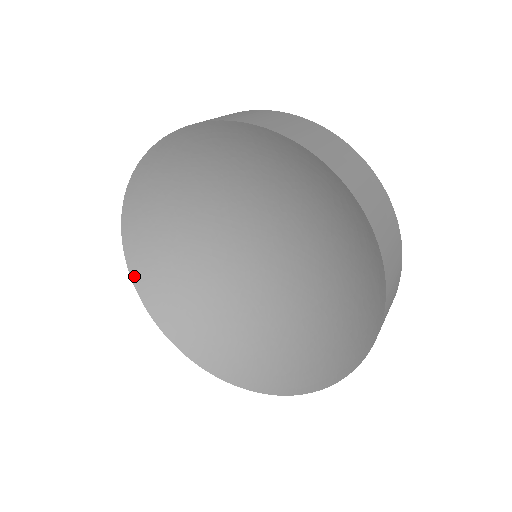
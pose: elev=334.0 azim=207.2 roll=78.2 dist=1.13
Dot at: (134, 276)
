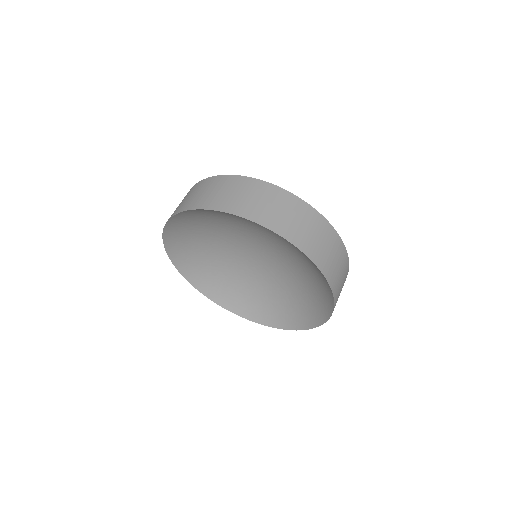
Dot at: (165, 241)
